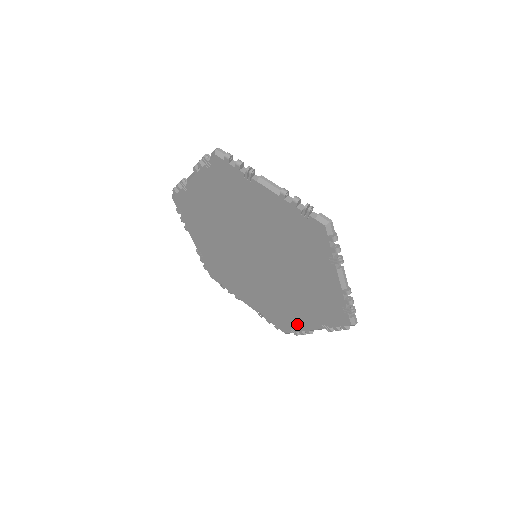
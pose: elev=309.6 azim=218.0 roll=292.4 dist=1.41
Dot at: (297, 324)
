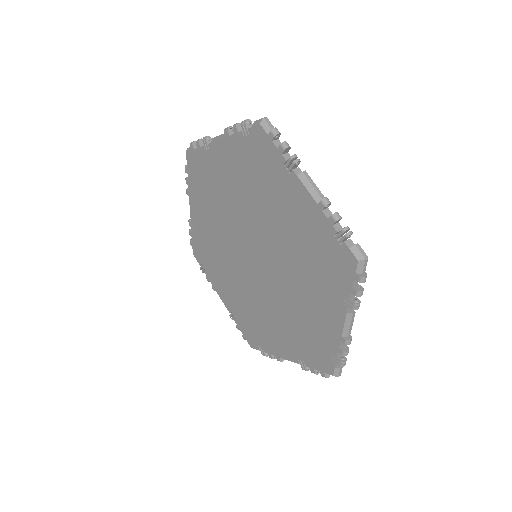
Dot at: (329, 336)
